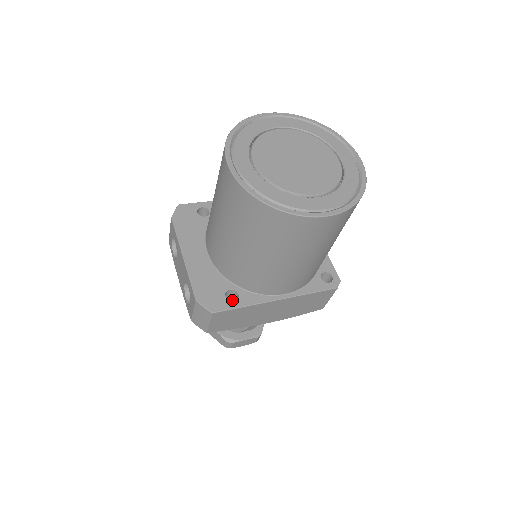
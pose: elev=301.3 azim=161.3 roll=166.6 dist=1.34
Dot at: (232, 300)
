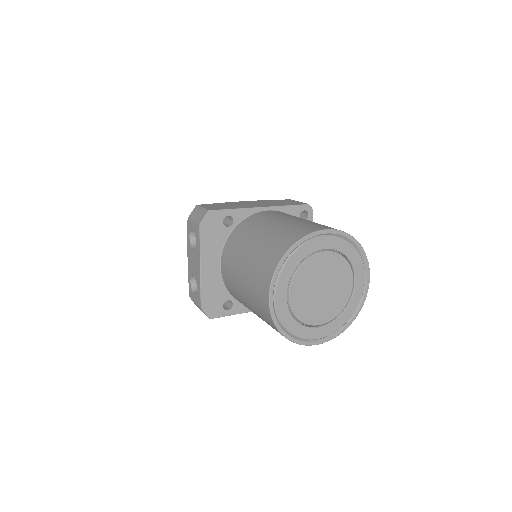
Dot at: occluded
